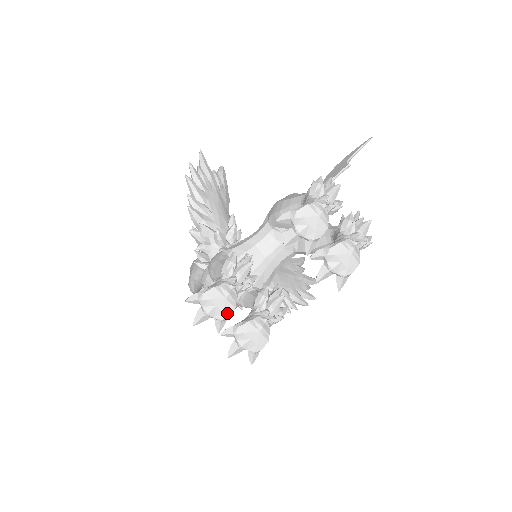
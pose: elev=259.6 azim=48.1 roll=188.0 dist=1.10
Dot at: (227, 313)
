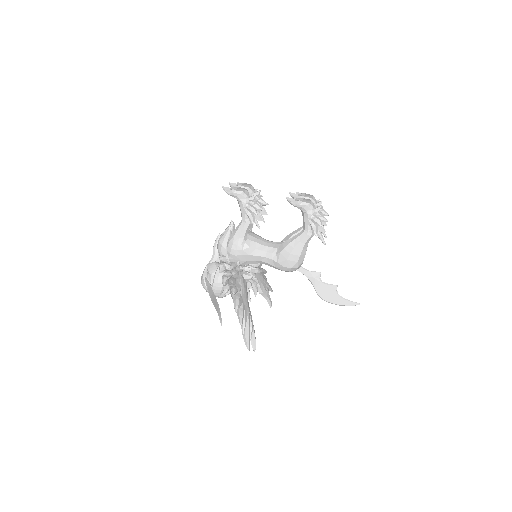
Dot at: (244, 186)
